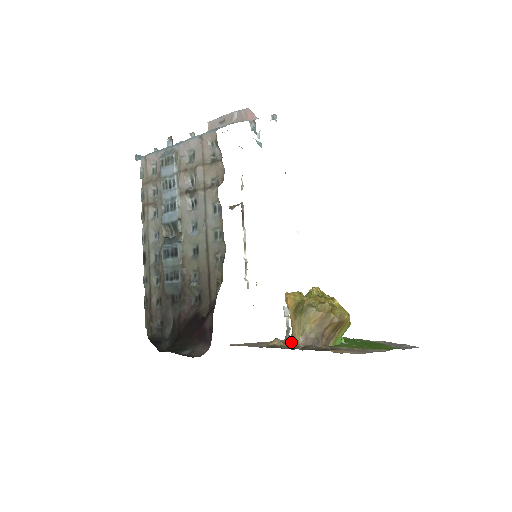
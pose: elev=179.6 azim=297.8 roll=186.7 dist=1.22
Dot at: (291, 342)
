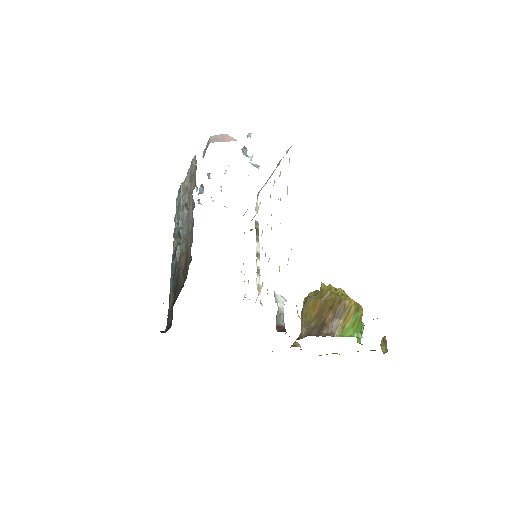
Dot at: occluded
